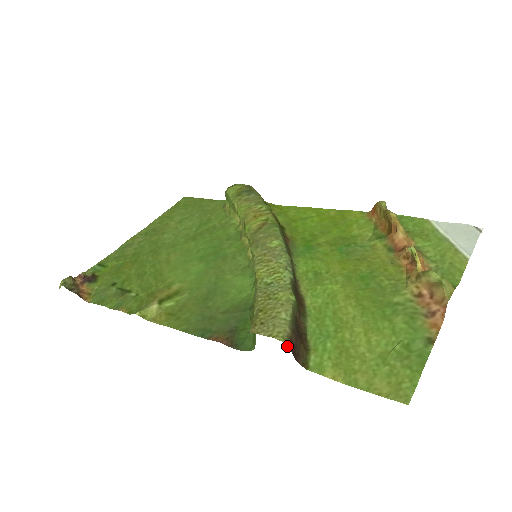
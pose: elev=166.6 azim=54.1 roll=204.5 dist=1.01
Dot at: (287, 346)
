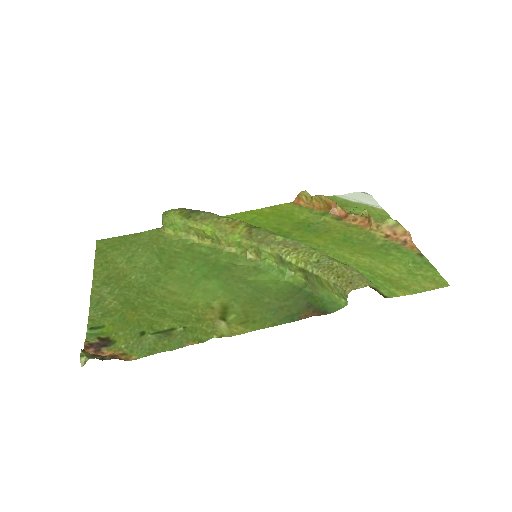
Dot at: occluded
